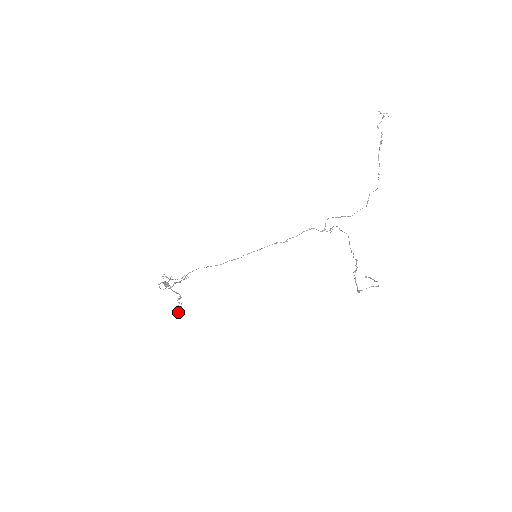
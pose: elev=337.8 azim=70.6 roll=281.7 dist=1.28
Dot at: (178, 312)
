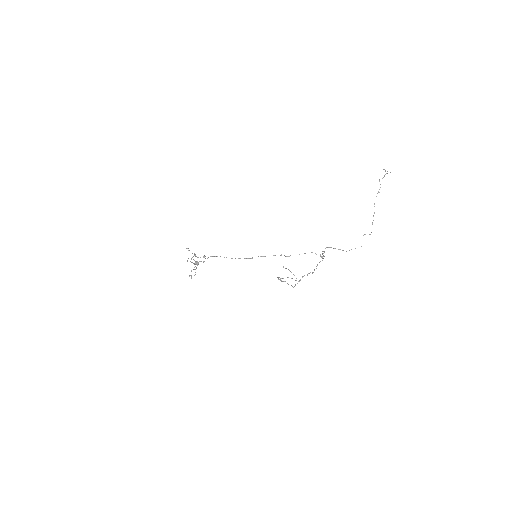
Dot at: occluded
